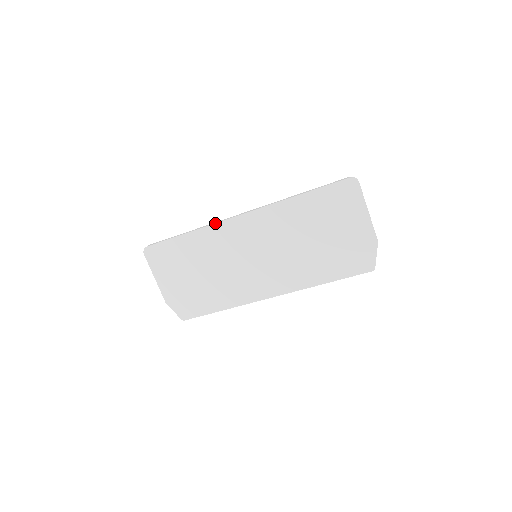
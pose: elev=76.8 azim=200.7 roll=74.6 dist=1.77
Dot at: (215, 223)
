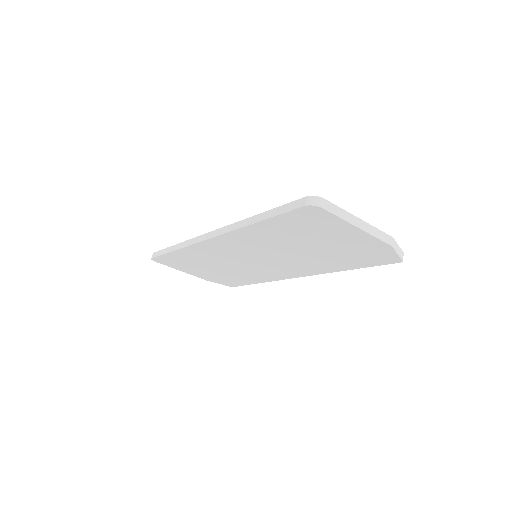
Dot at: (191, 245)
